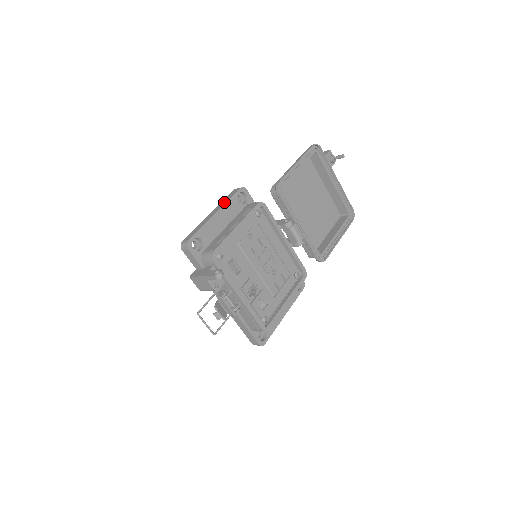
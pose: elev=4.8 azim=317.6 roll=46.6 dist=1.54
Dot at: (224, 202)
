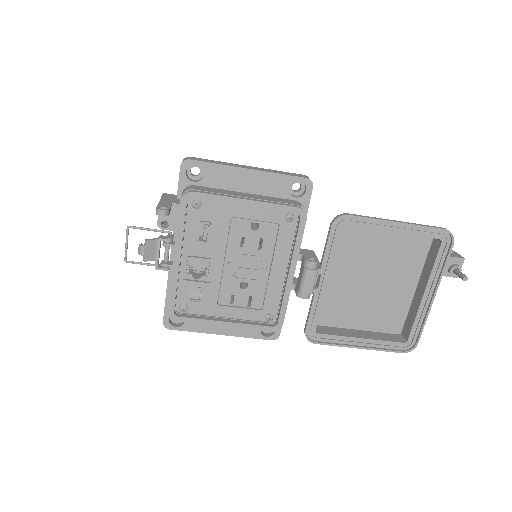
Dot at: (273, 171)
